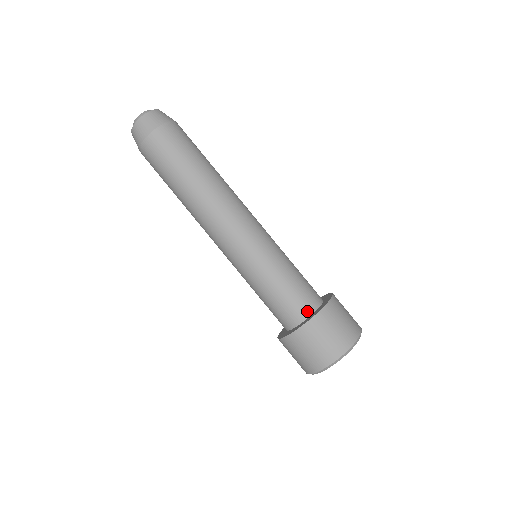
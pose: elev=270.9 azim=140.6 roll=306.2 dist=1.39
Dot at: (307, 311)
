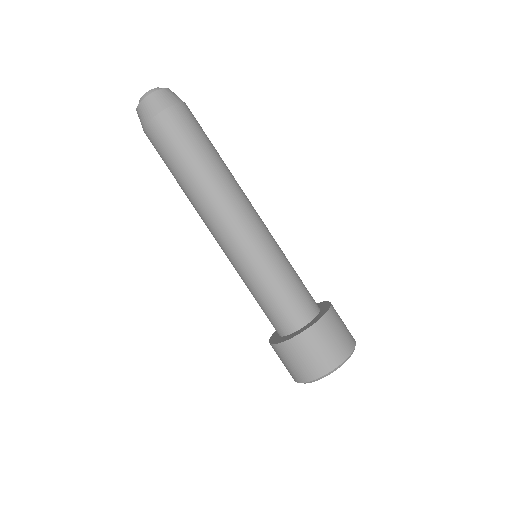
Dot at: (288, 329)
